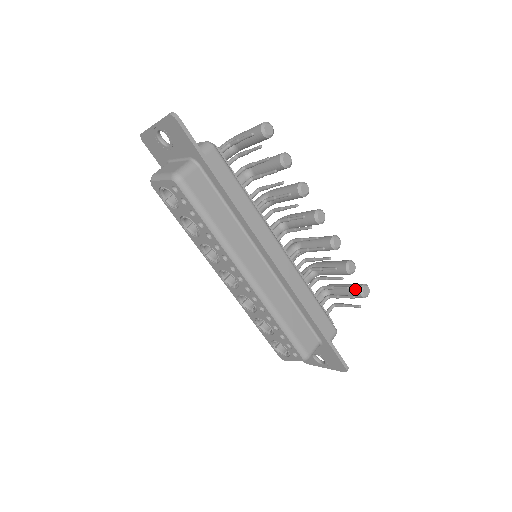
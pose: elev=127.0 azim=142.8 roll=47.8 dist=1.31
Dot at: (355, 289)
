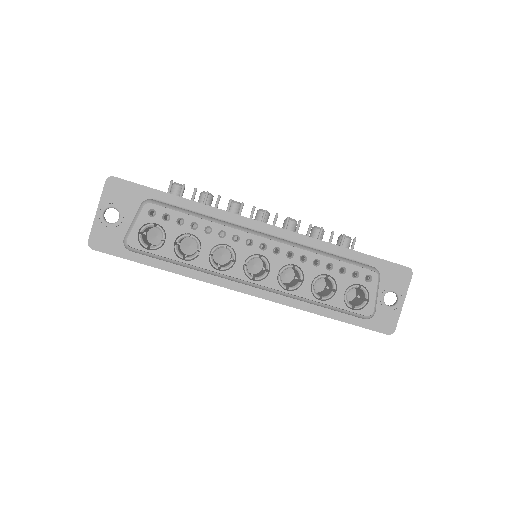
Dot at: (339, 242)
